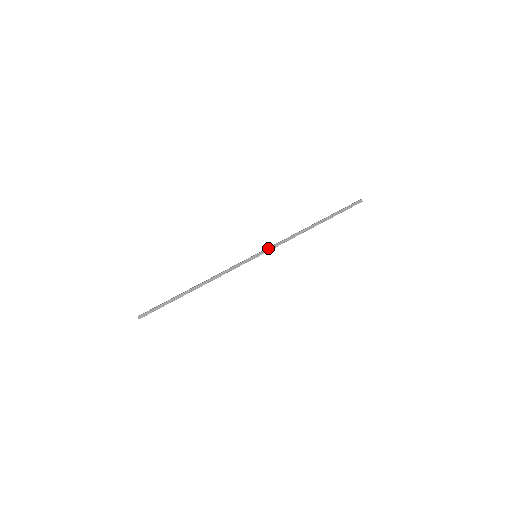
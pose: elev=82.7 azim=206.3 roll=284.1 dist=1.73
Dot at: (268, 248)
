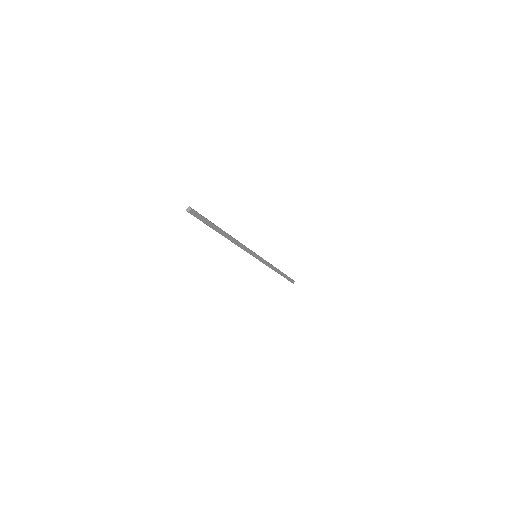
Dot at: (261, 257)
